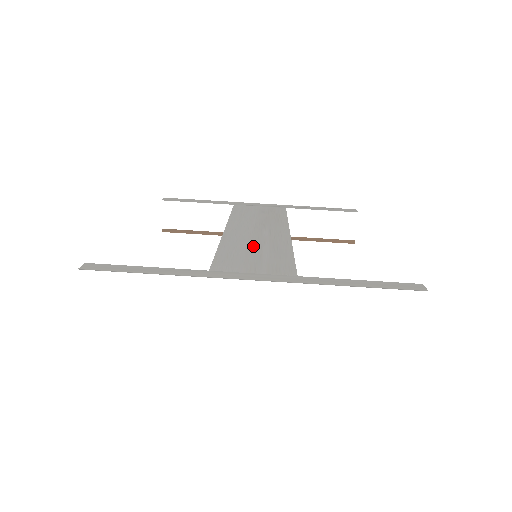
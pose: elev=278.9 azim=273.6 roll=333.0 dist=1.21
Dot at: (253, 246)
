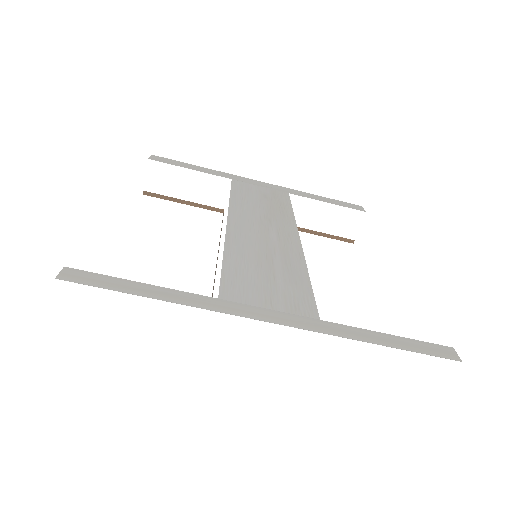
Dot at: (263, 258)
